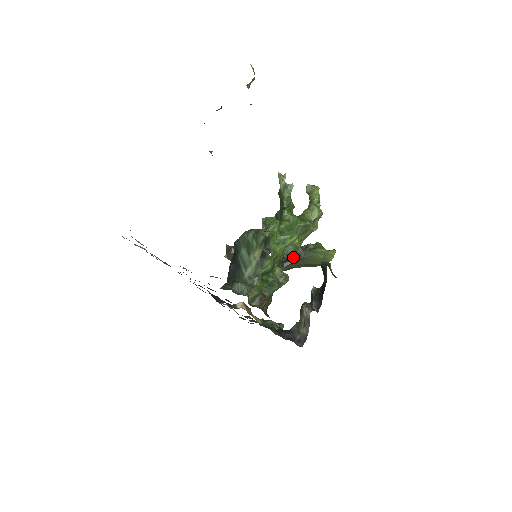
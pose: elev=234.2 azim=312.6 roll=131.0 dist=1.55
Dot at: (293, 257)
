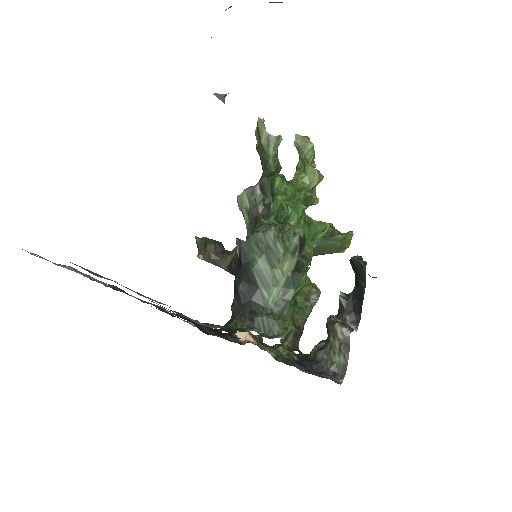
Dot at: occluded
